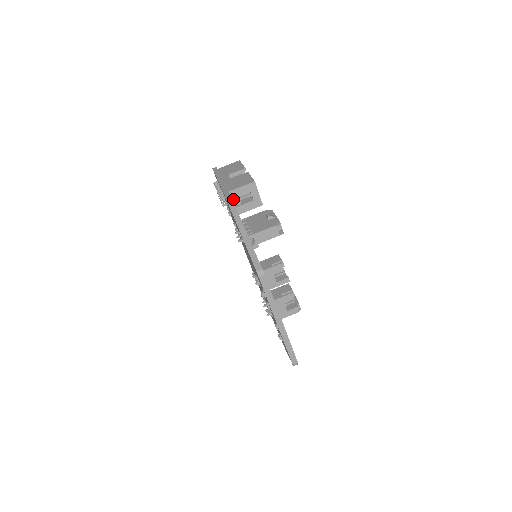
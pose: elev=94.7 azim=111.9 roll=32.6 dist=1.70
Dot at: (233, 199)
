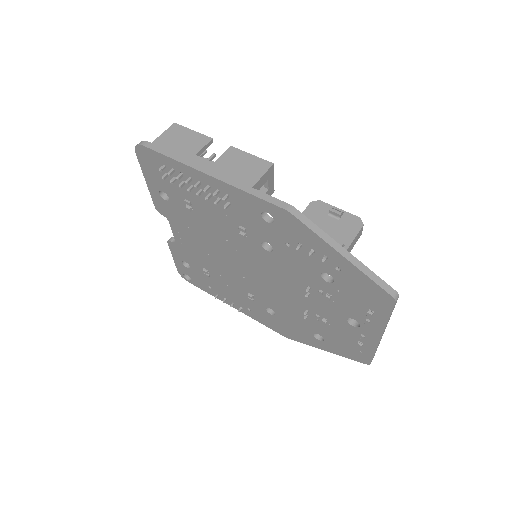
Dot at: occluded
